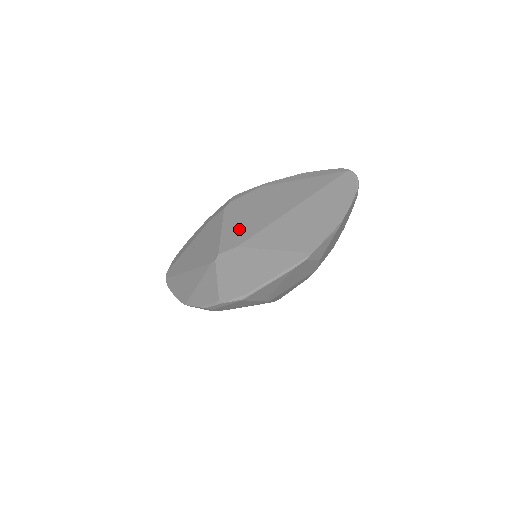
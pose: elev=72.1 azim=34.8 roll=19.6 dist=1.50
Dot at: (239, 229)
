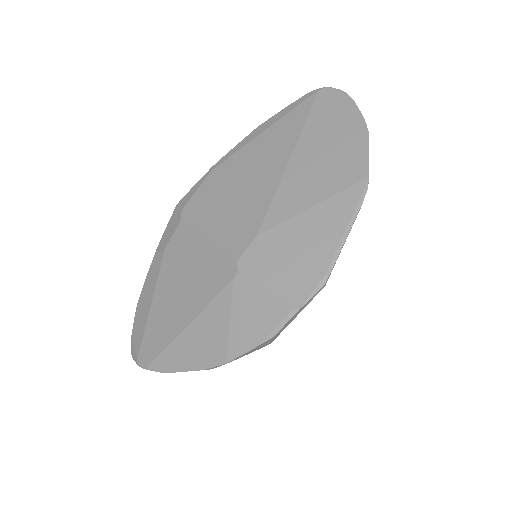
Dot at: (235, 220)
